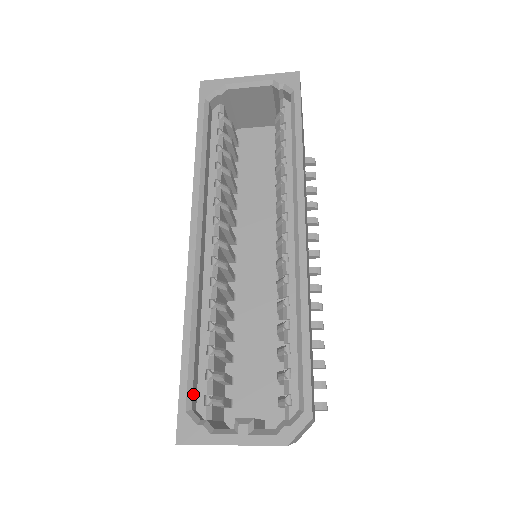
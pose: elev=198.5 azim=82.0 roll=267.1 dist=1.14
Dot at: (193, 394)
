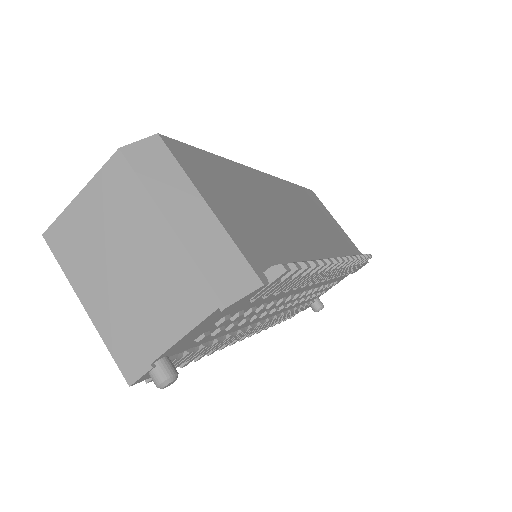
Dot at: occluded
